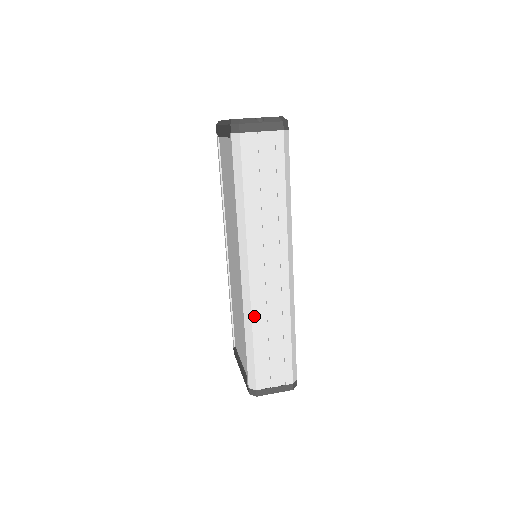
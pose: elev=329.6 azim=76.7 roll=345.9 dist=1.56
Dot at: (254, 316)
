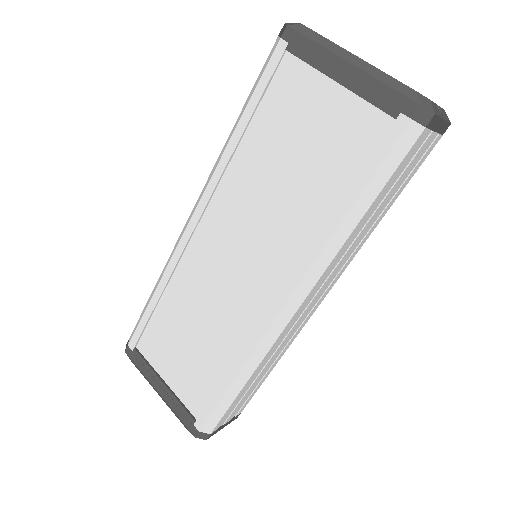
Dot at: (264, 359)
